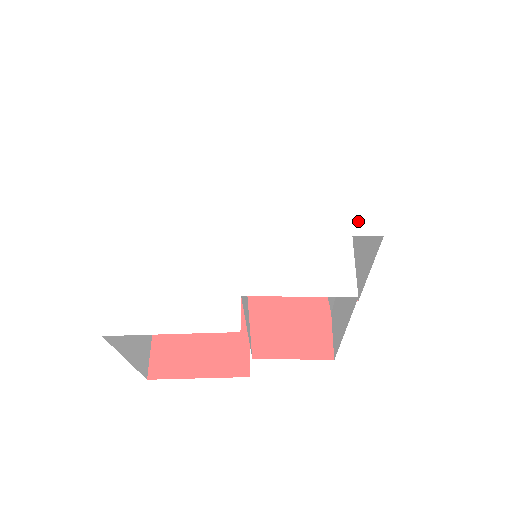
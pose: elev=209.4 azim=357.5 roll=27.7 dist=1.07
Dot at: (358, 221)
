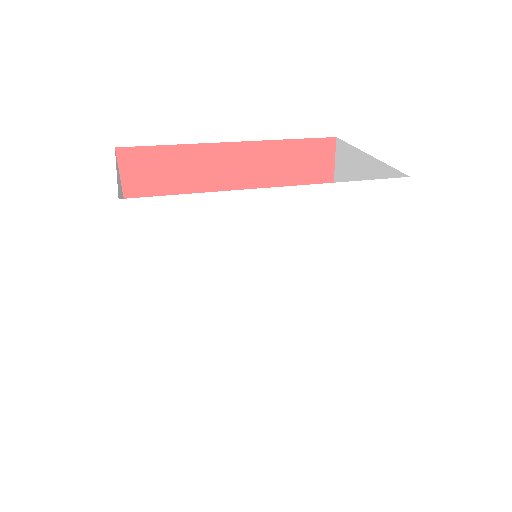
Dot at: (376, 288)
